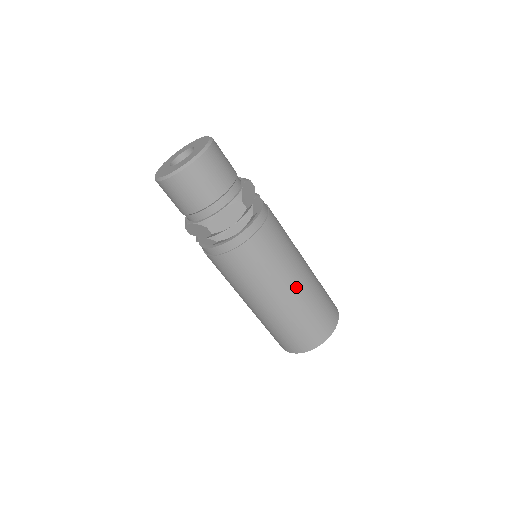
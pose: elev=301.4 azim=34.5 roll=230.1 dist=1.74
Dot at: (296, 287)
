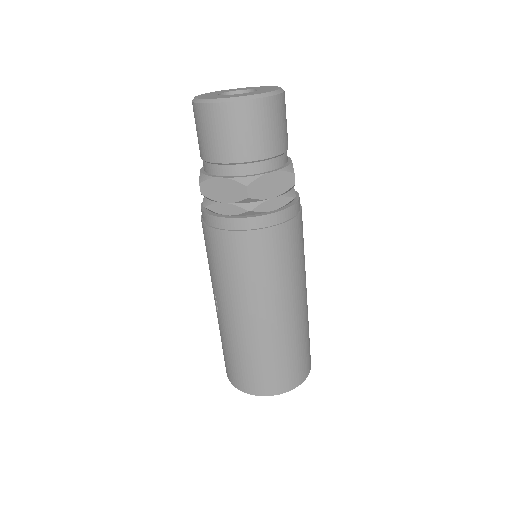
Dot at: (299, 306)
